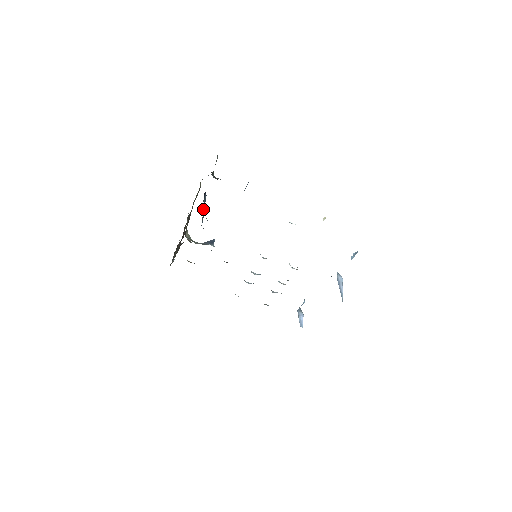
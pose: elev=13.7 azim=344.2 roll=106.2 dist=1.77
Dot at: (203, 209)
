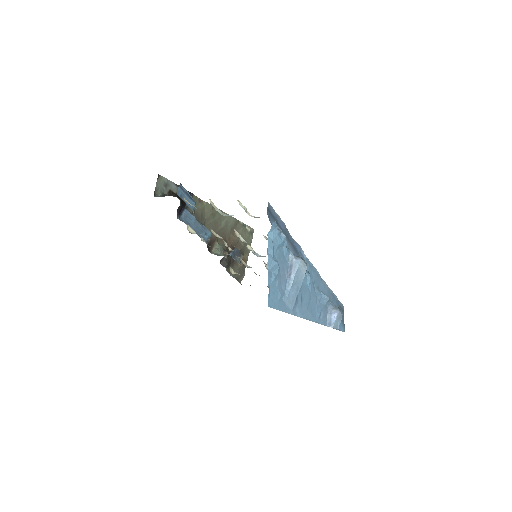
Dot at: occluded
